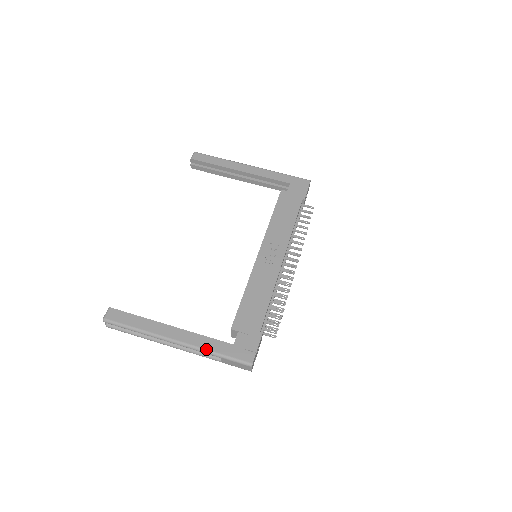
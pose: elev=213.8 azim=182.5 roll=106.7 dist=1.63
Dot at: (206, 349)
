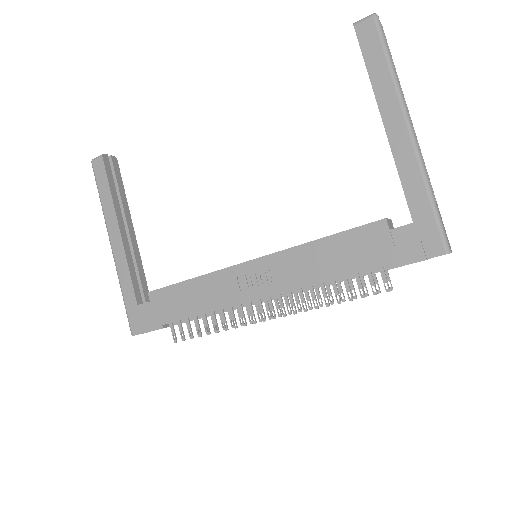
Dot at: (120, 281)
